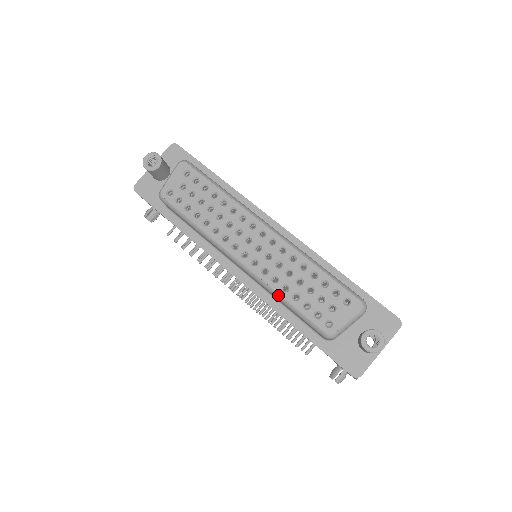
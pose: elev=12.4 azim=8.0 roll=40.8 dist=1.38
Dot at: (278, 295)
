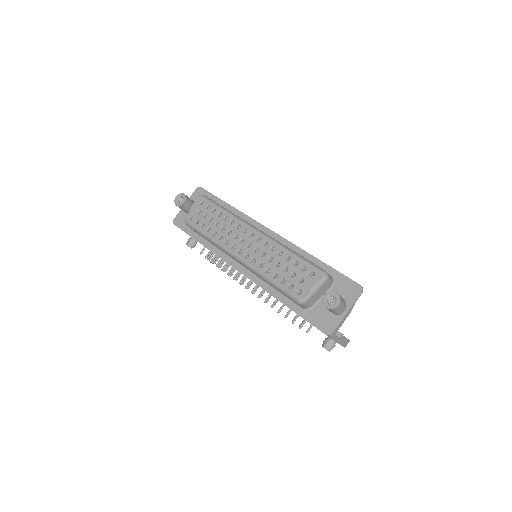
Dot at: (263, 276)
